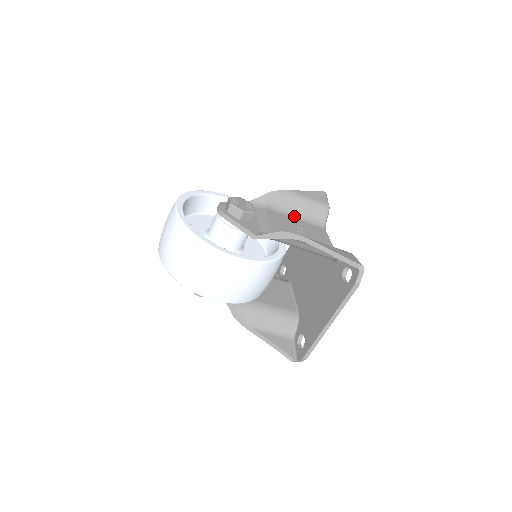
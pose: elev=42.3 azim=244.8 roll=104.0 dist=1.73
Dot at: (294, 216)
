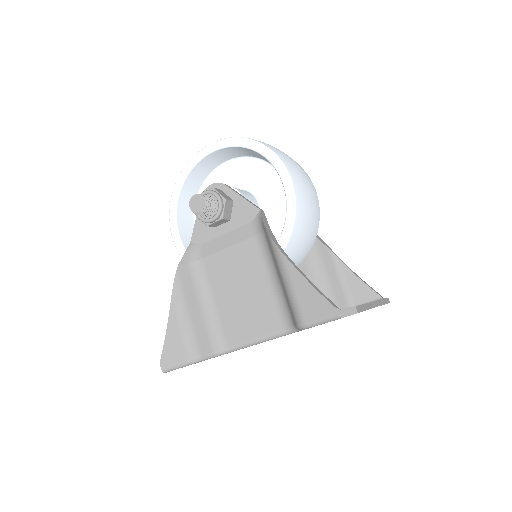
Dot at: occluded
